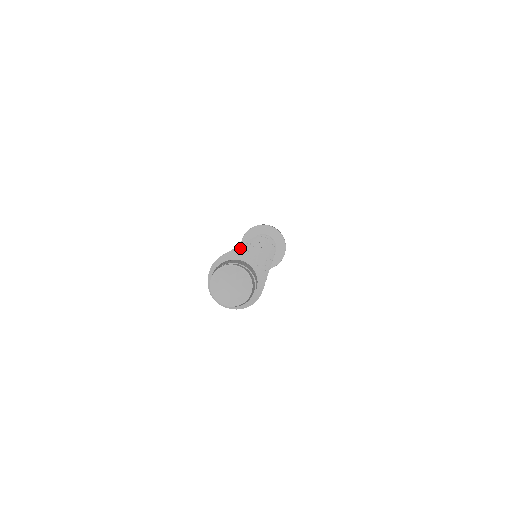
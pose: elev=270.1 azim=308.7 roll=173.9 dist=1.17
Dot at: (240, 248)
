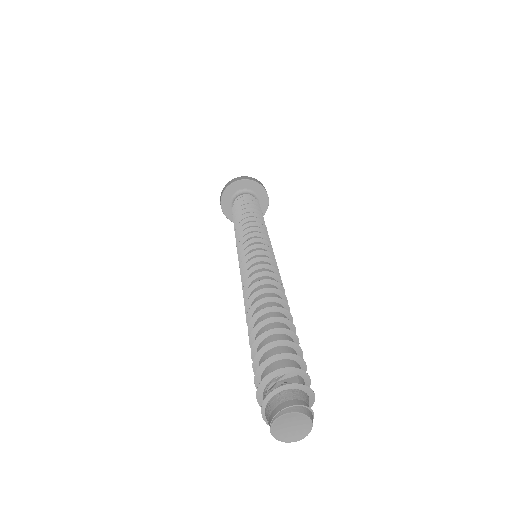
Dot at: (255, 341)
